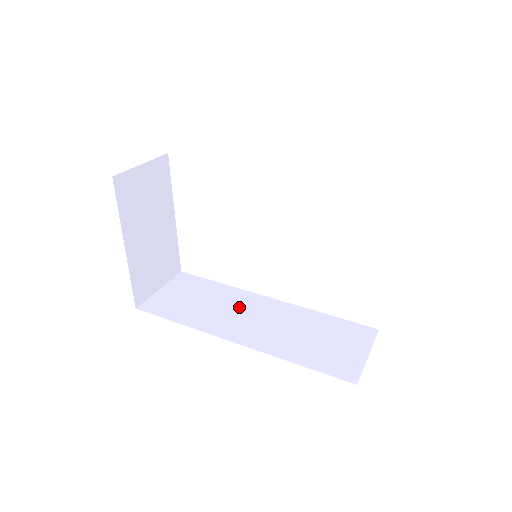
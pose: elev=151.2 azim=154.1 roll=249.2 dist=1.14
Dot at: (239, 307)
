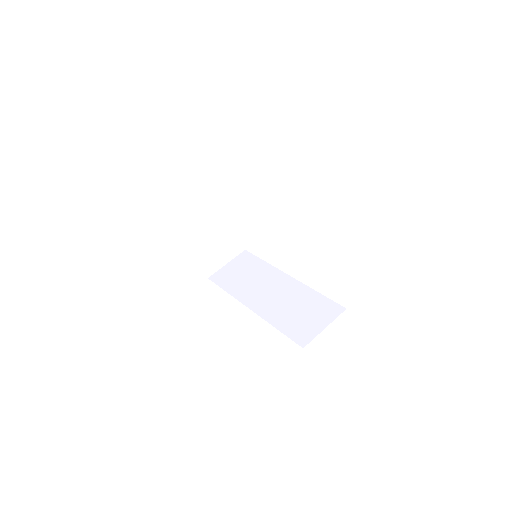
Dot at: (265, 282)
